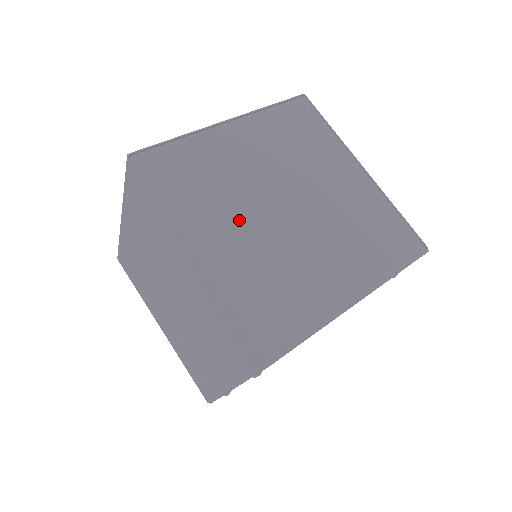
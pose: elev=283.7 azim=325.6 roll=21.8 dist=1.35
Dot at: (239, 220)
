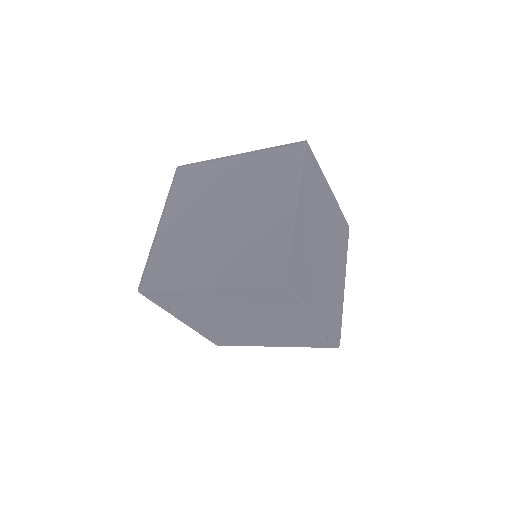
Dot at: (191, 215)
